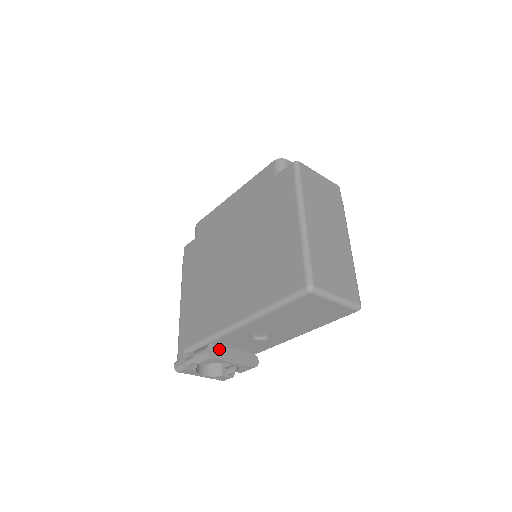
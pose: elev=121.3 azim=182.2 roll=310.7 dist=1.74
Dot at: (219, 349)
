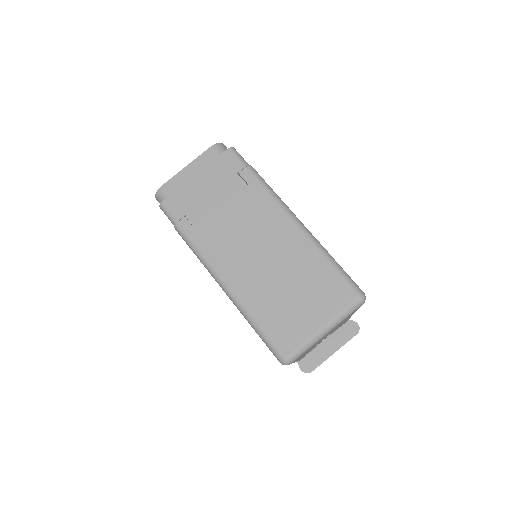
Dot at: (311, 357)
